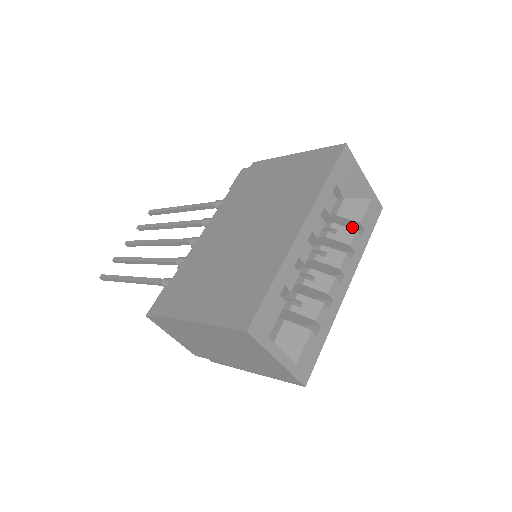
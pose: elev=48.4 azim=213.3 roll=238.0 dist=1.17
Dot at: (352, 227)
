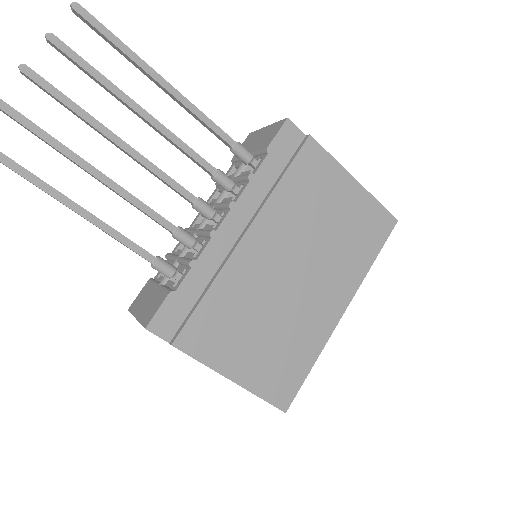
Dot at: occluded
